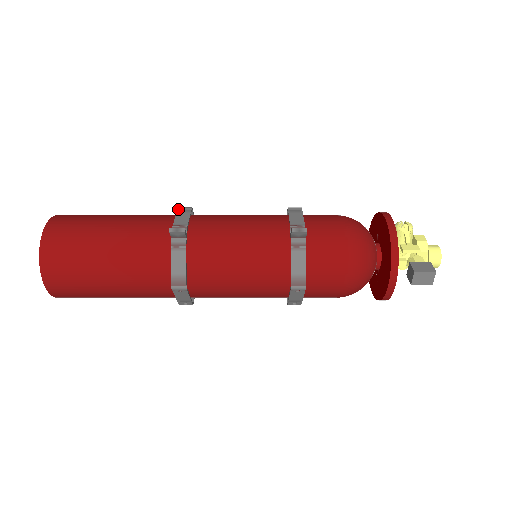
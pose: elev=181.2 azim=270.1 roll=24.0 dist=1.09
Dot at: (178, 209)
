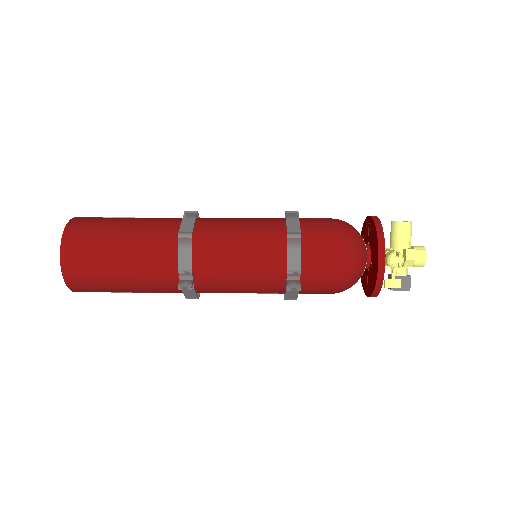
Dot at: (178, 240)
